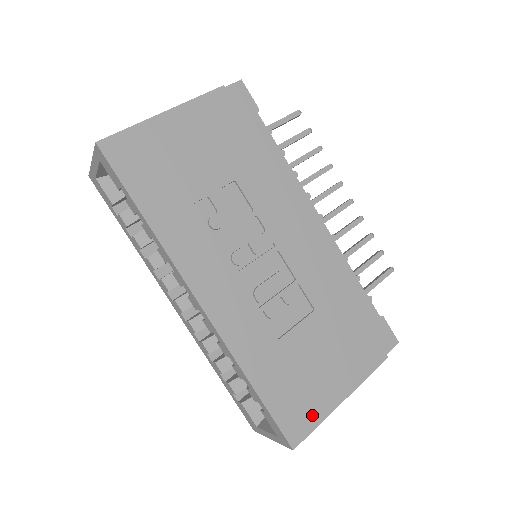
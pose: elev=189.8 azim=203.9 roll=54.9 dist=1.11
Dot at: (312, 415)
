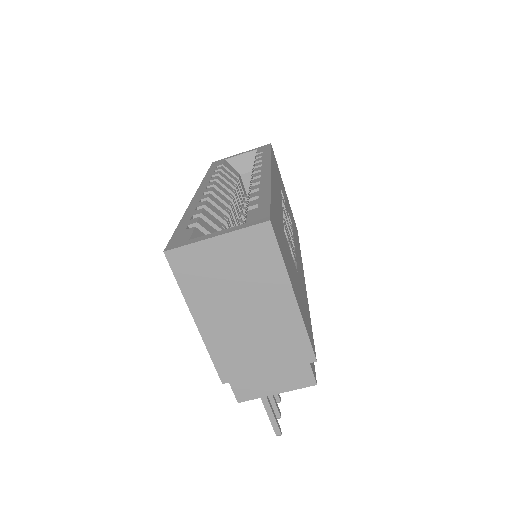
Dot at: (282, 252)
